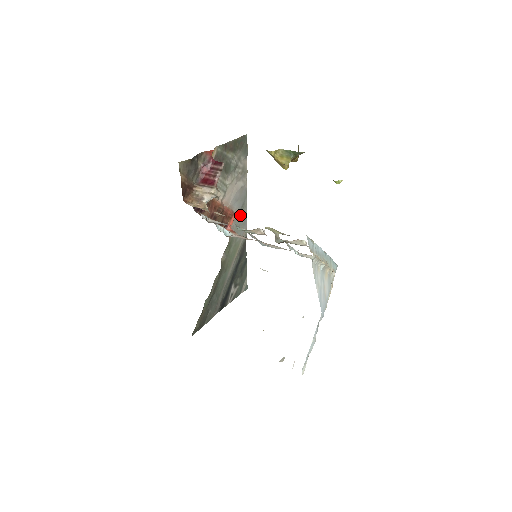
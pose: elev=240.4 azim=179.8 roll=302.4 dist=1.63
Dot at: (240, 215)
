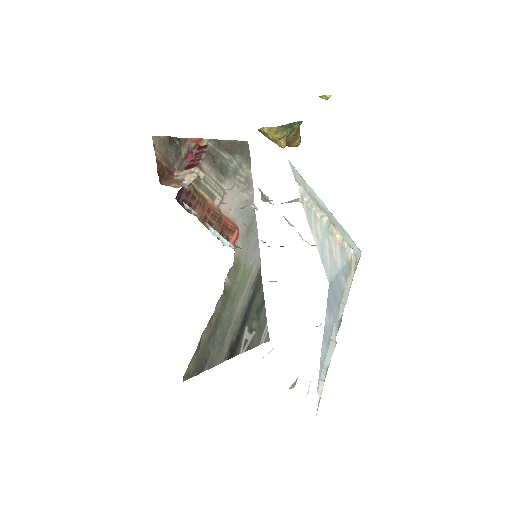
Dot at: (248, 235)
